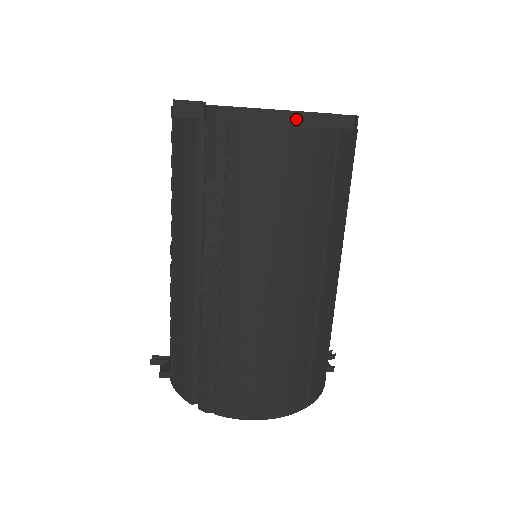
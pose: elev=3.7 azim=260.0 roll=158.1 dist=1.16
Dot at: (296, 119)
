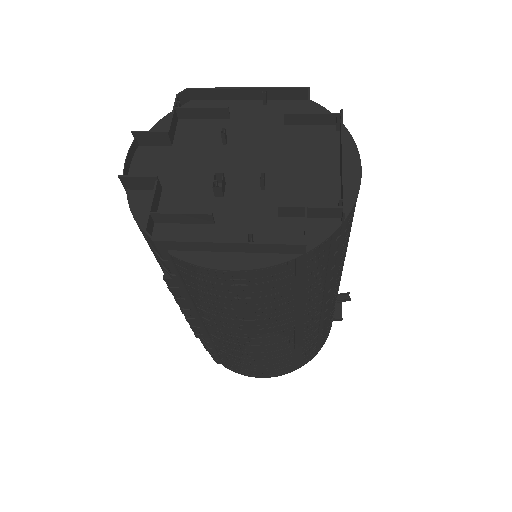
Dot at: (249, 248)
